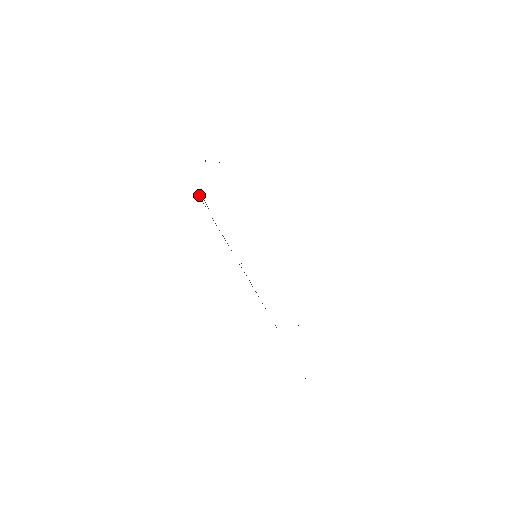
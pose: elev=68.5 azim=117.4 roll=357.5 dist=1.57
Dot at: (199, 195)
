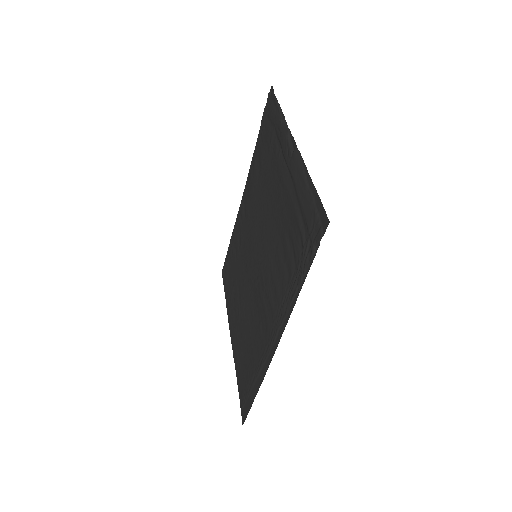
Dot at: (317, 245)
